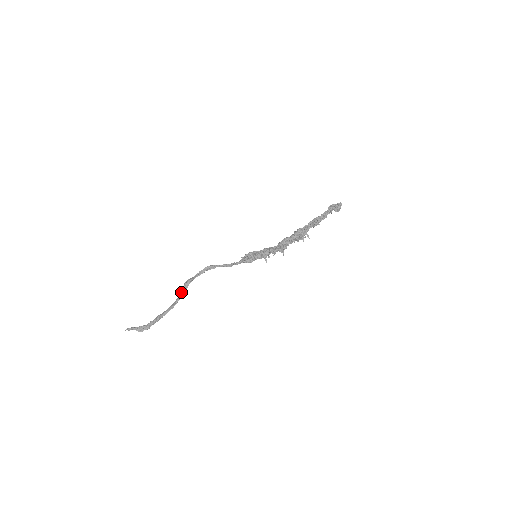
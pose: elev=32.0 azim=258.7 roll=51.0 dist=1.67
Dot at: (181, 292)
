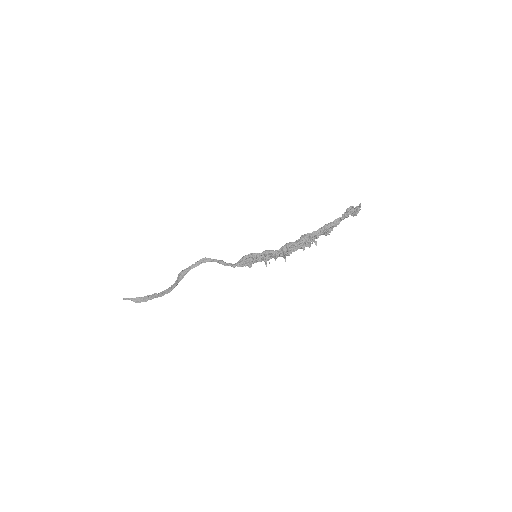
Dot at: (176, 281)
